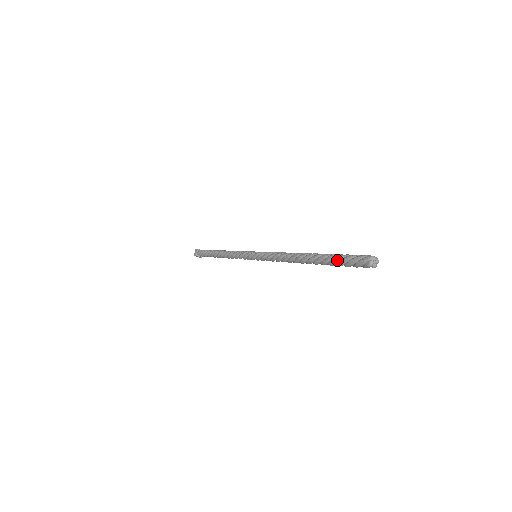
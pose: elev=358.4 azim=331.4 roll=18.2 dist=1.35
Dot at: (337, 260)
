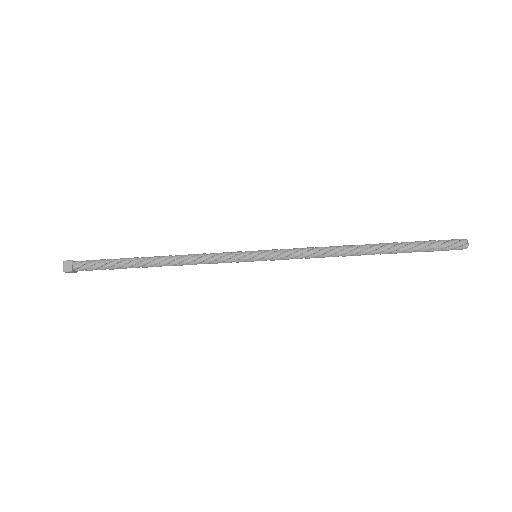
Dot at: (424, 247)
